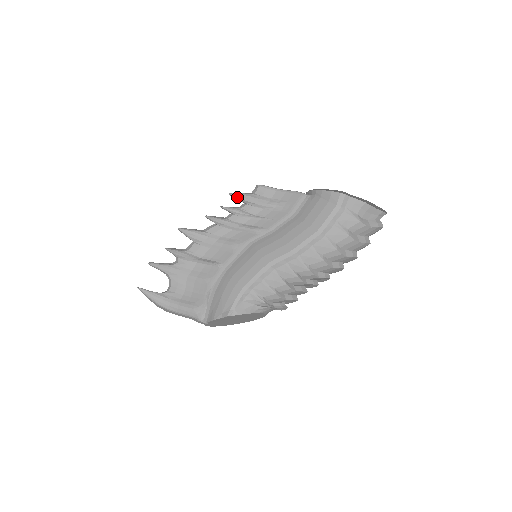
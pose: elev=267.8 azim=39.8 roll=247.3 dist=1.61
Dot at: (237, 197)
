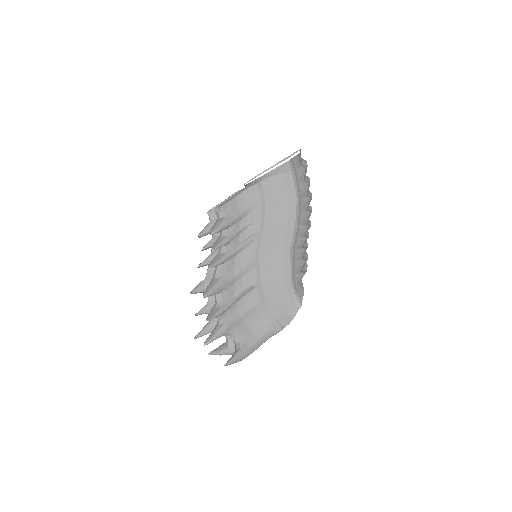
Dot at: (220, 230)
